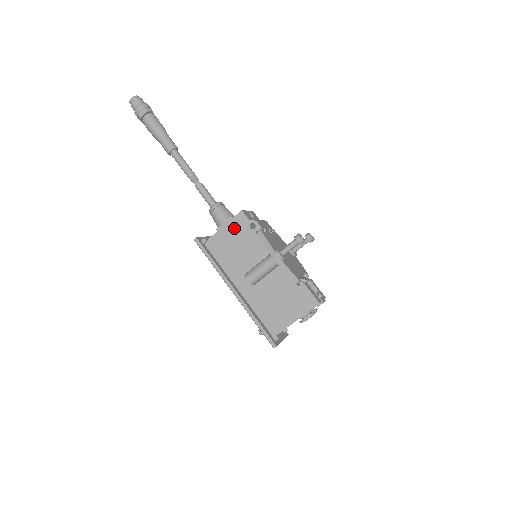
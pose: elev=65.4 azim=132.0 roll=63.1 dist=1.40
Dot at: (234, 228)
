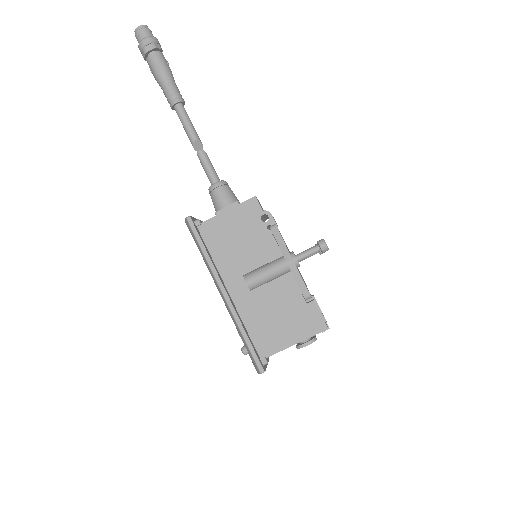
Dot at: (241, 215)
